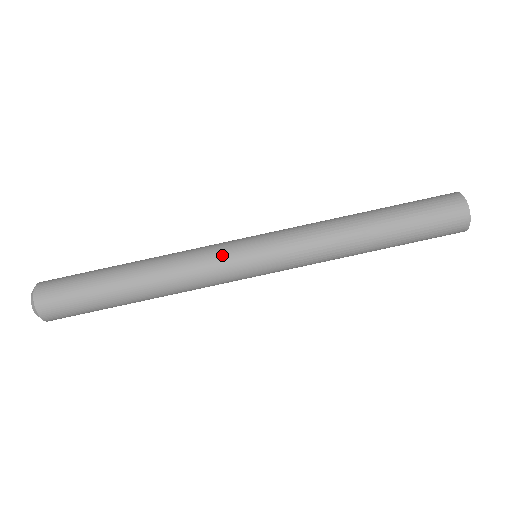
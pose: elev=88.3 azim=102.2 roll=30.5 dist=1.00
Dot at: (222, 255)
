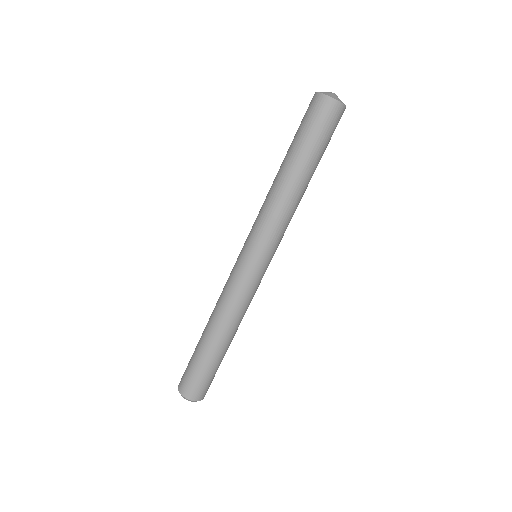
Dot at: (249, 284)
